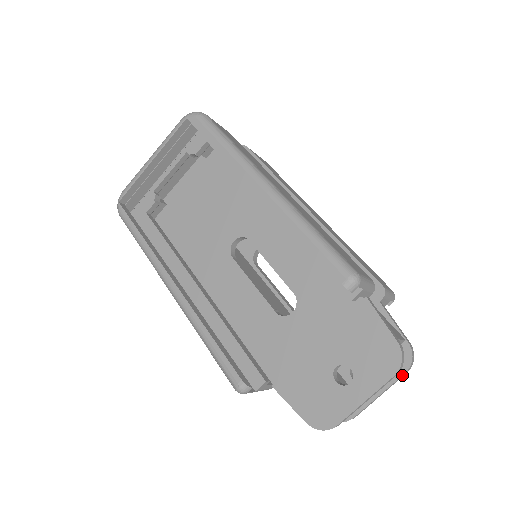
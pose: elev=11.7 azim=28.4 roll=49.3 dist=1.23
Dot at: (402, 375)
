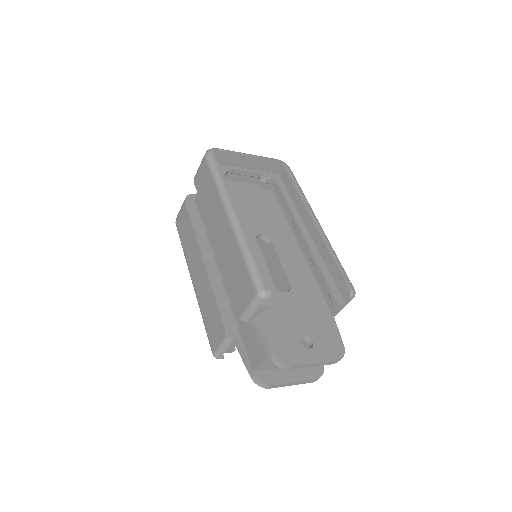
Dot at: (314, 379)
